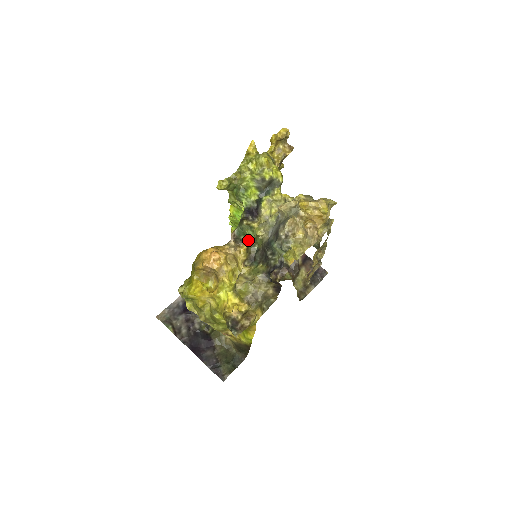
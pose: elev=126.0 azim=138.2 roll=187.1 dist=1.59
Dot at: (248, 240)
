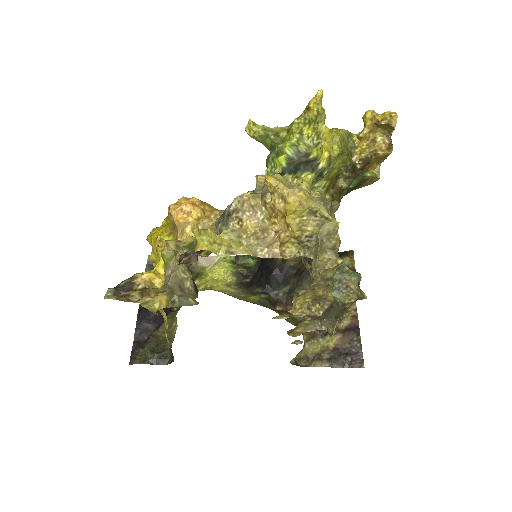
Dot at: occluded
